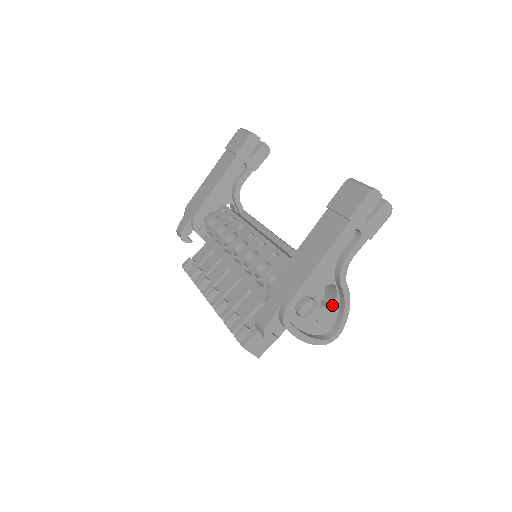
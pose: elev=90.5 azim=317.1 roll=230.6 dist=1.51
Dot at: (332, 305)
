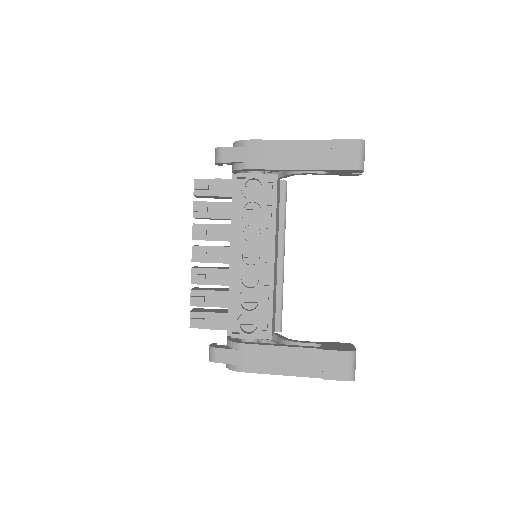
Dot at: occluded
